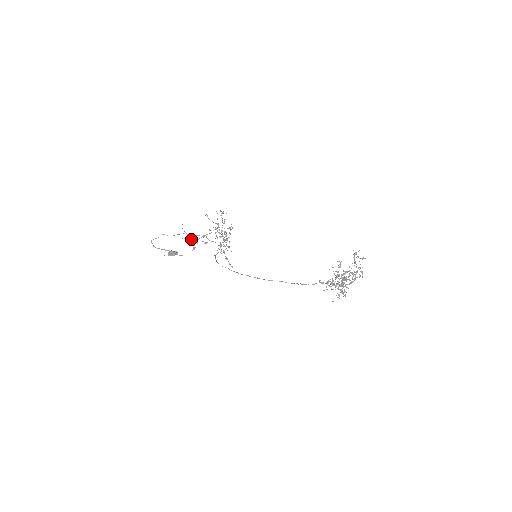
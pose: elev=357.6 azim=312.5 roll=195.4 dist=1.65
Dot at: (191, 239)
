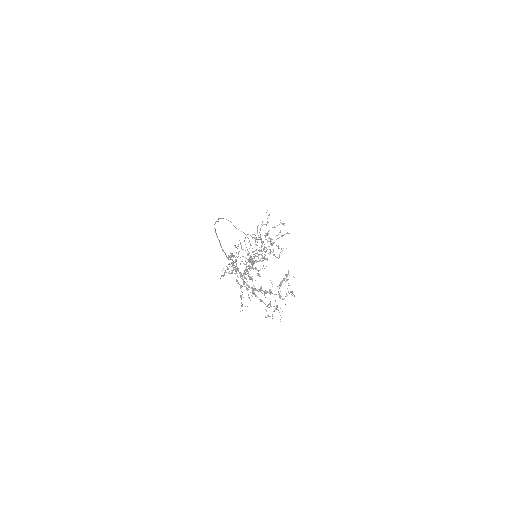
Dot at: occluded
